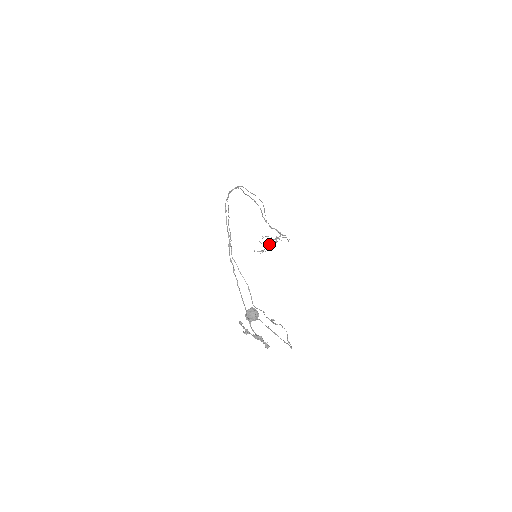
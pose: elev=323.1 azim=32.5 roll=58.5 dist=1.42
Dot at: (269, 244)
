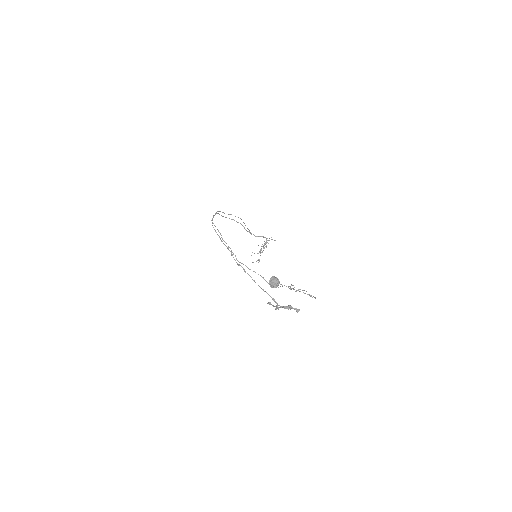
Dot at: (262, 251)
